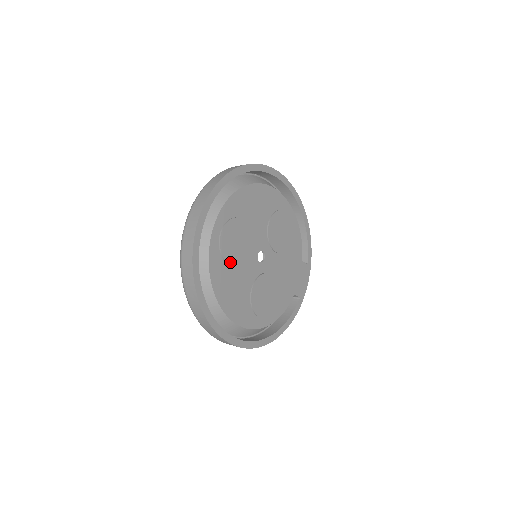
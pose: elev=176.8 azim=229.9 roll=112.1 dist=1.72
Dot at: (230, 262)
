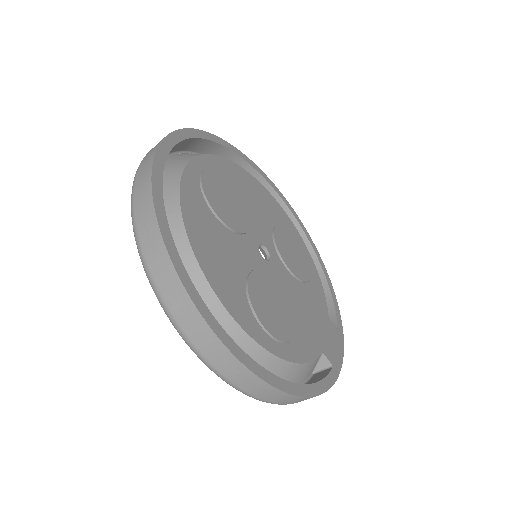
Dot at: (215, 210)
